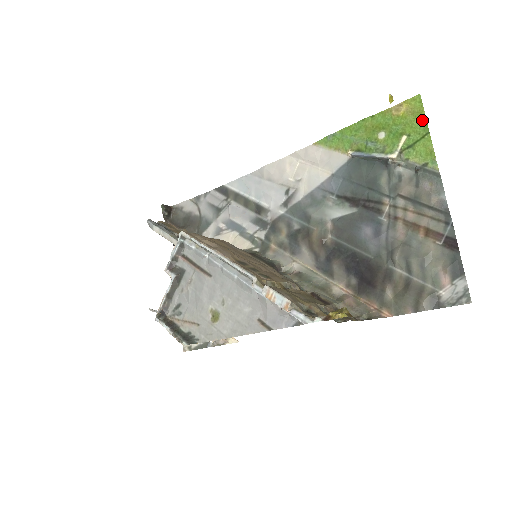
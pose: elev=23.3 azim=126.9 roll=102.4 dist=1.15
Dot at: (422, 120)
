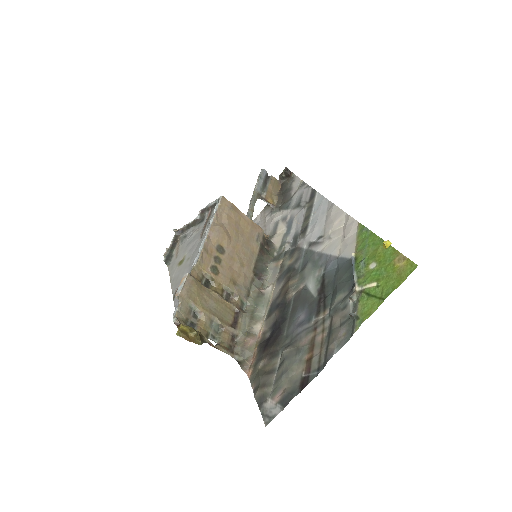
Dot at: (394, 286)
